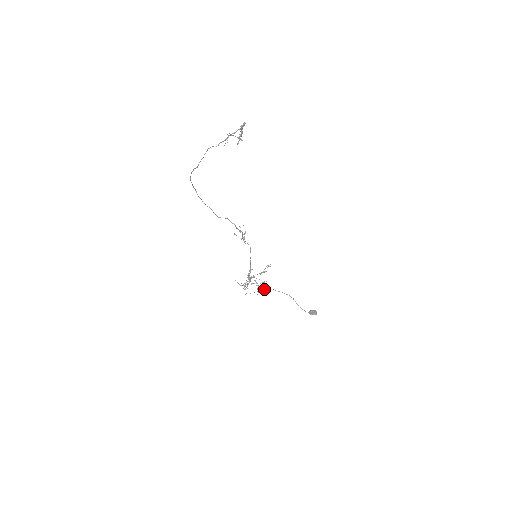
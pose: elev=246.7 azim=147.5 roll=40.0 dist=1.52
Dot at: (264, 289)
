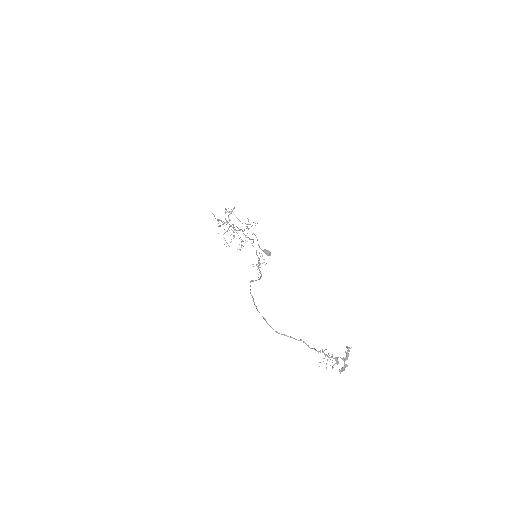
Dot at: (241, 247)
